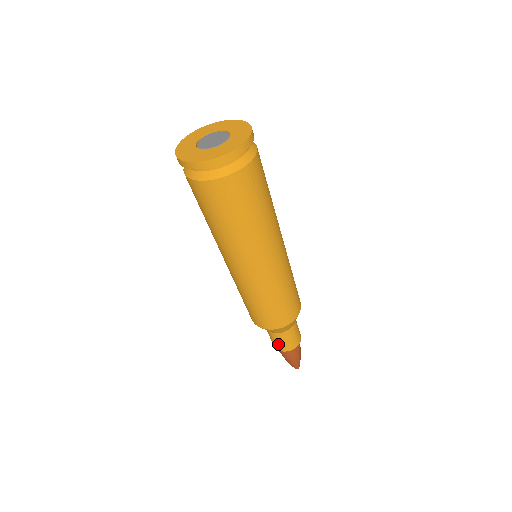
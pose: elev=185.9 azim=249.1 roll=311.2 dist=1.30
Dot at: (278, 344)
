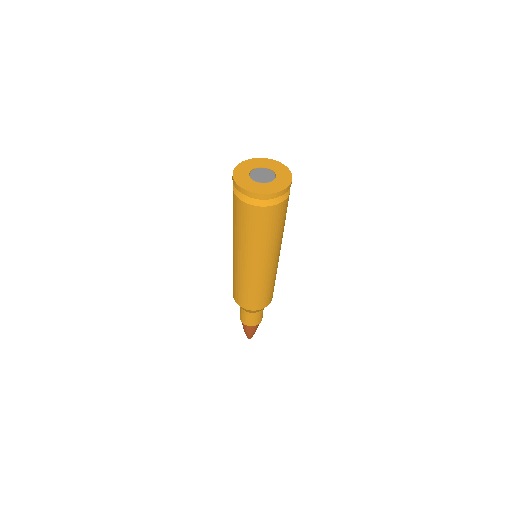
Dot at: (252, 321)
